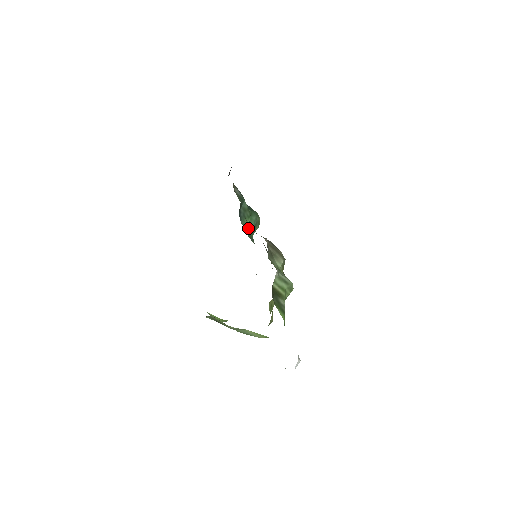
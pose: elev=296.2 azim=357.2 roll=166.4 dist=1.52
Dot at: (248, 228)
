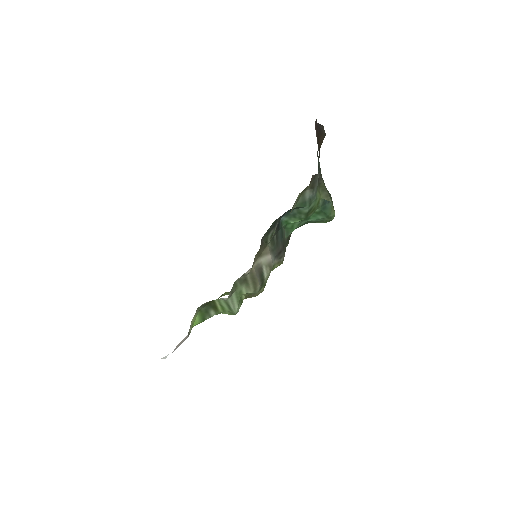
Dot at: (293, 223)
